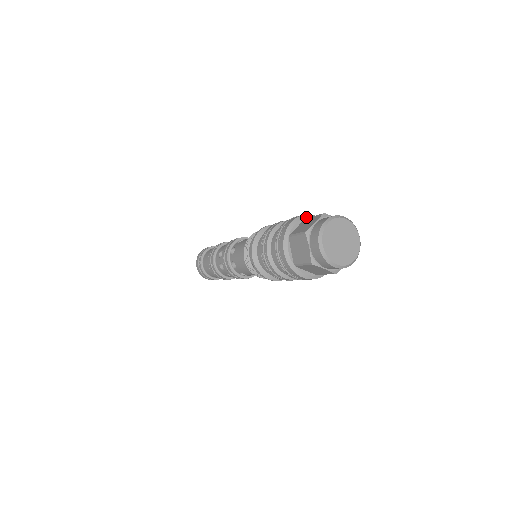
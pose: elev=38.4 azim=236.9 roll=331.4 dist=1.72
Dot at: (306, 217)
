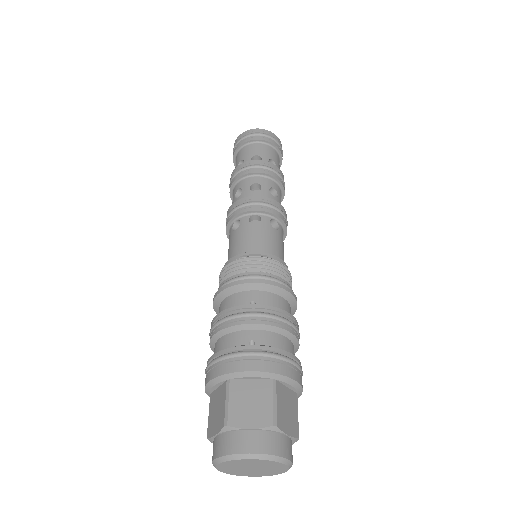
Dot at: (227, 378)
